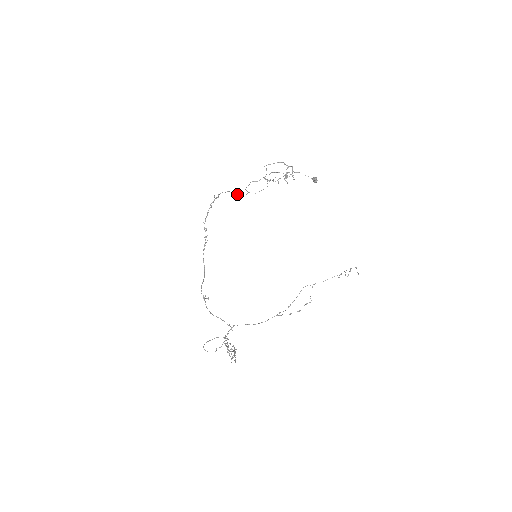
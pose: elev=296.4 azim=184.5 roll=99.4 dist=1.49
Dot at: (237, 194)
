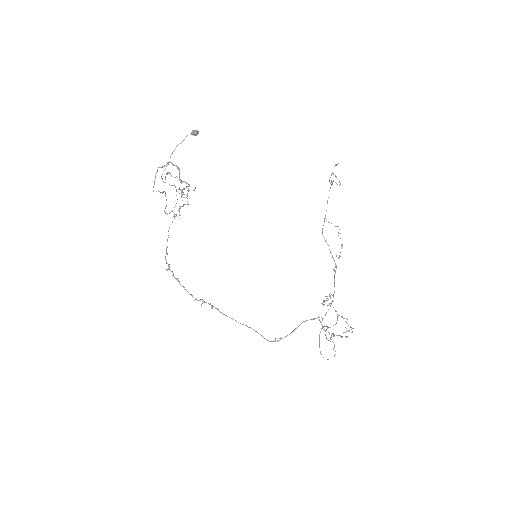
Dot at: occluded
